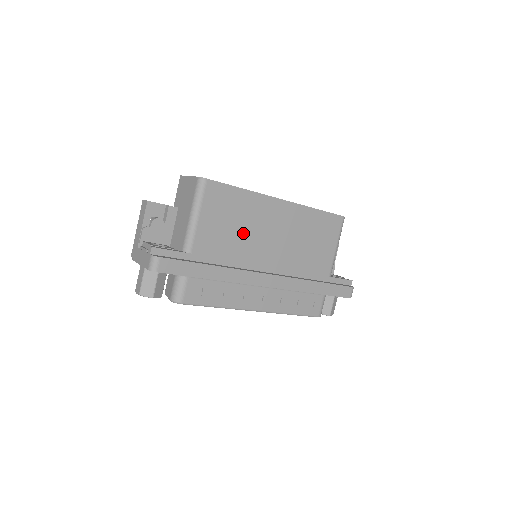
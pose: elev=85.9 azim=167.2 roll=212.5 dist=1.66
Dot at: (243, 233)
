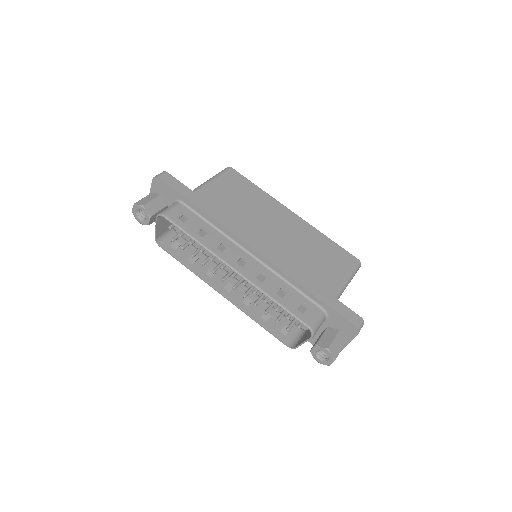
Dot at: (247, 210)
